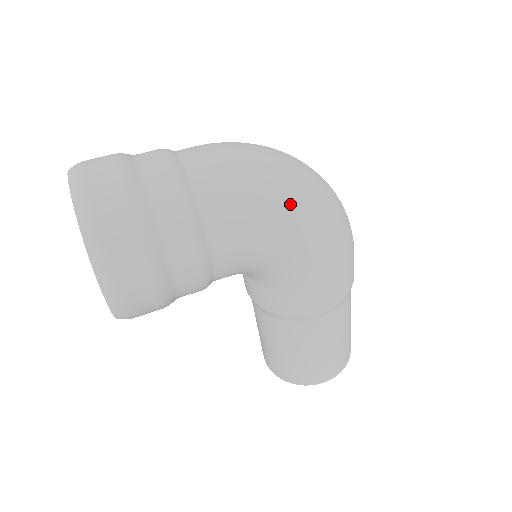
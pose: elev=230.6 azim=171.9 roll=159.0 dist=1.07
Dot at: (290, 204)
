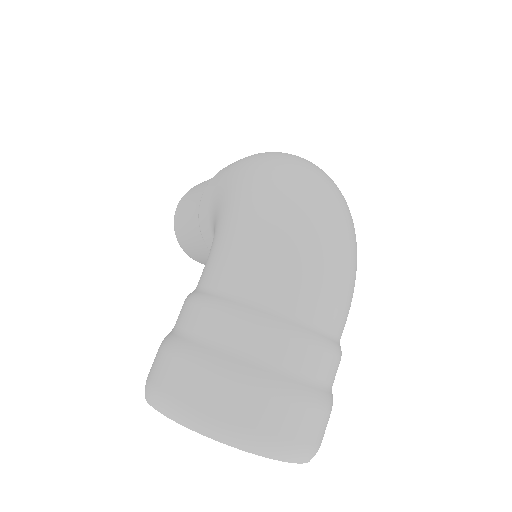
Dot at: occluded
